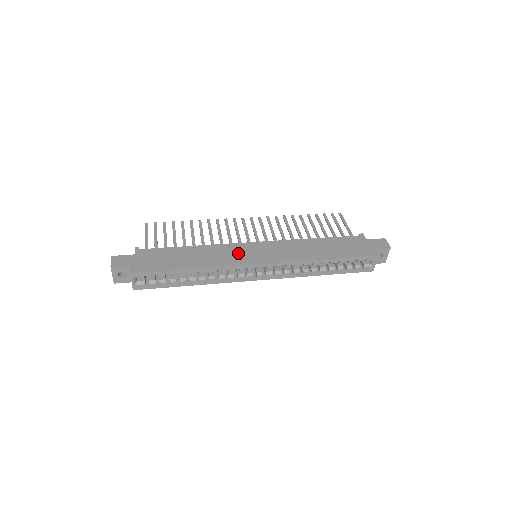
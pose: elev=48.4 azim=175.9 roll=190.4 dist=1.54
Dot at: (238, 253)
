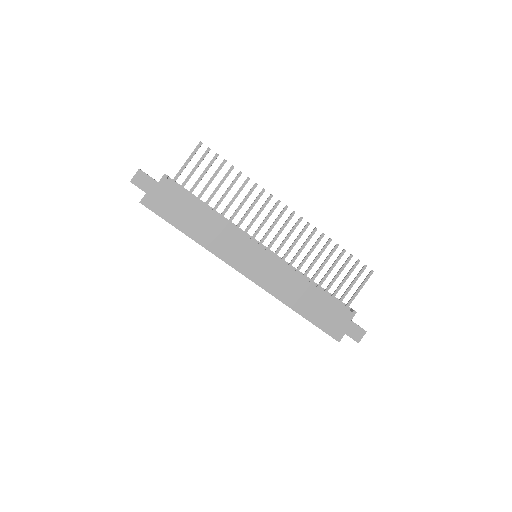
Dot at: (238, 250)
